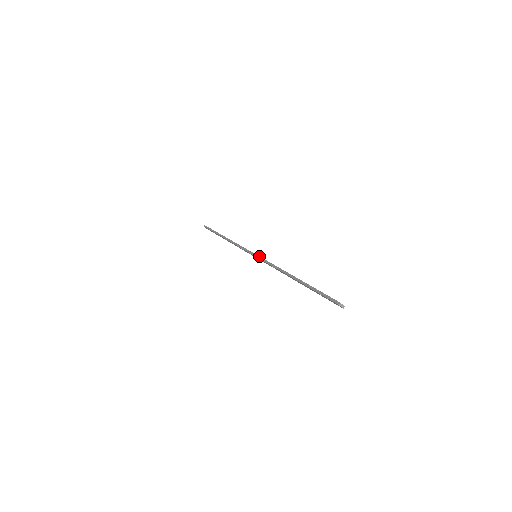
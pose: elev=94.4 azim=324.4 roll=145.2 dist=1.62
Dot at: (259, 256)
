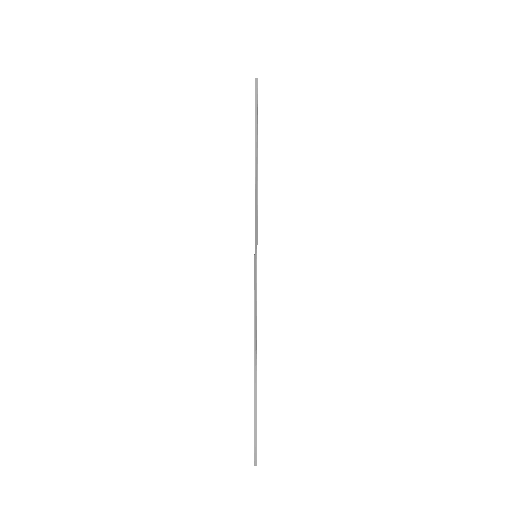
Dot at: occluded
